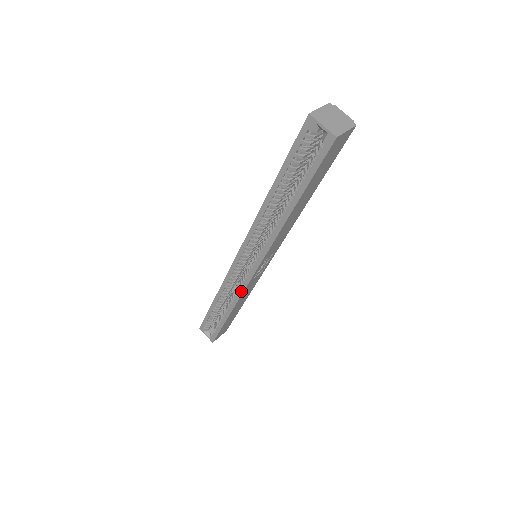
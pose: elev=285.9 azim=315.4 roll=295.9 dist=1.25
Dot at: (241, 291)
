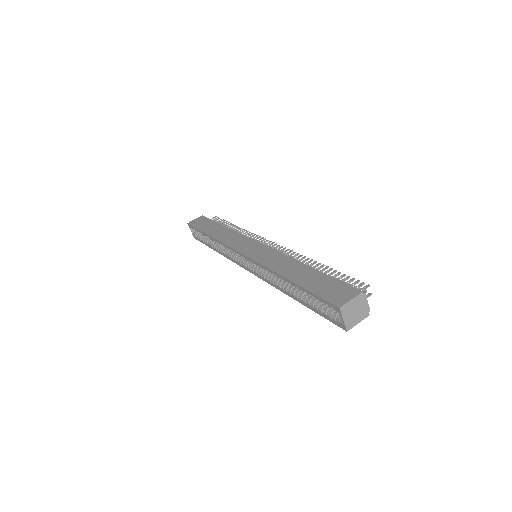
Dot at: (233, 260)
